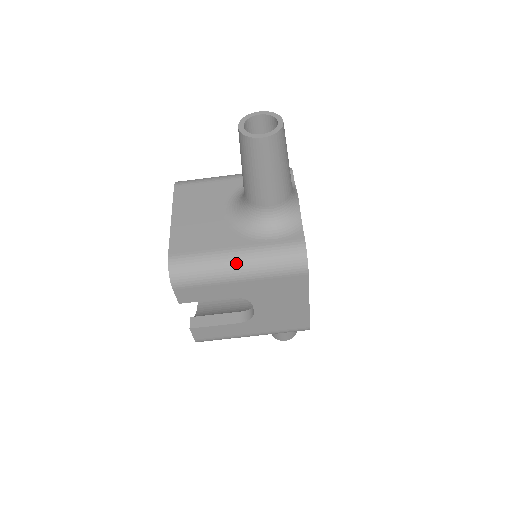
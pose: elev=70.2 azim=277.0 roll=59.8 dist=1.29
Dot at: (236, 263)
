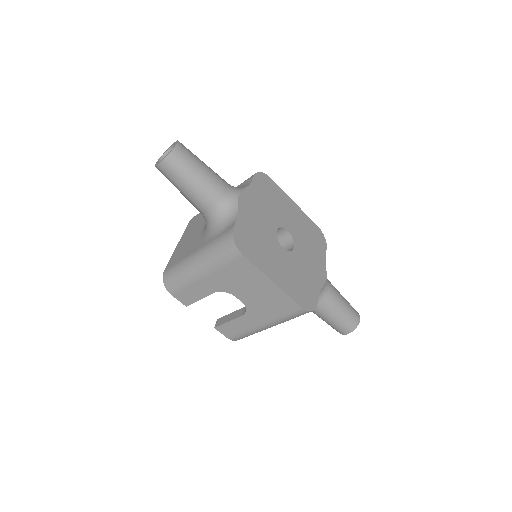
Dot at: (195, 263)
